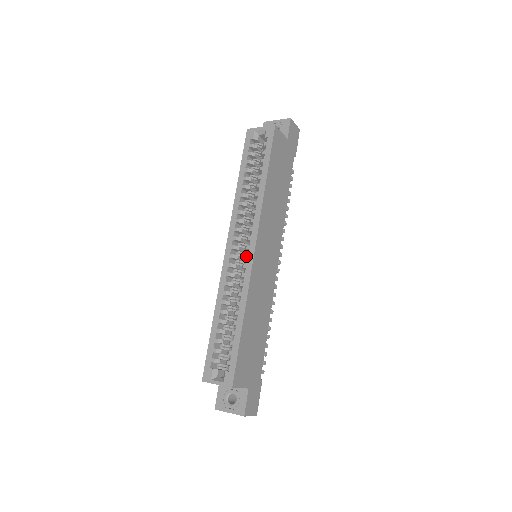
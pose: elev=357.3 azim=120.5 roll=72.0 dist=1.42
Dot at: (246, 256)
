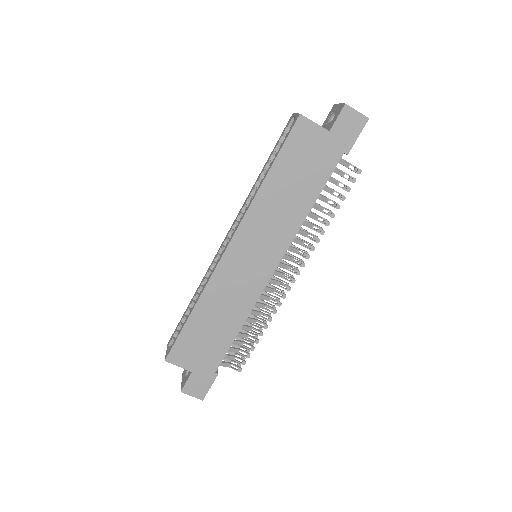
Dot at: (222, 252)
